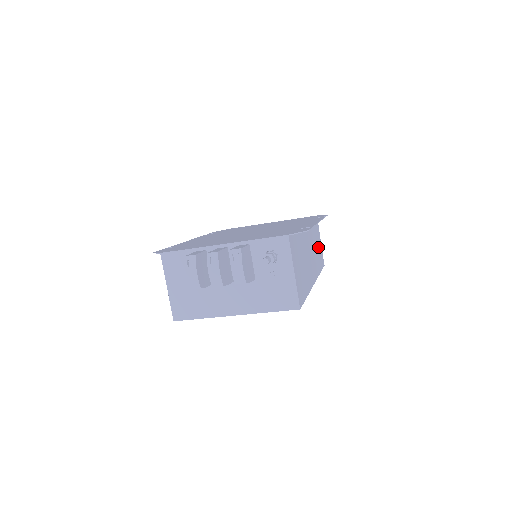
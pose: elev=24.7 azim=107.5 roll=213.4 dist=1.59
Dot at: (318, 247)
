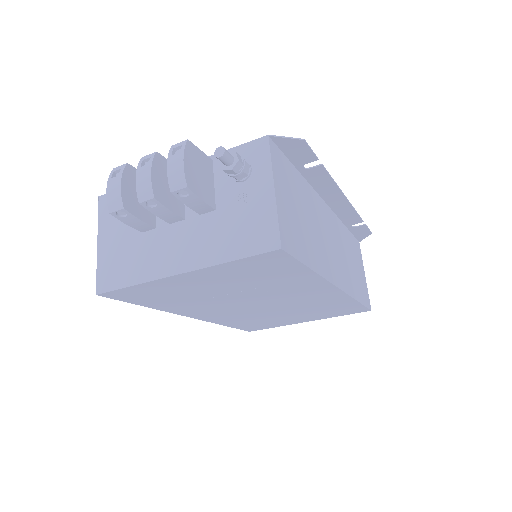
Dot at: (357, 271)
